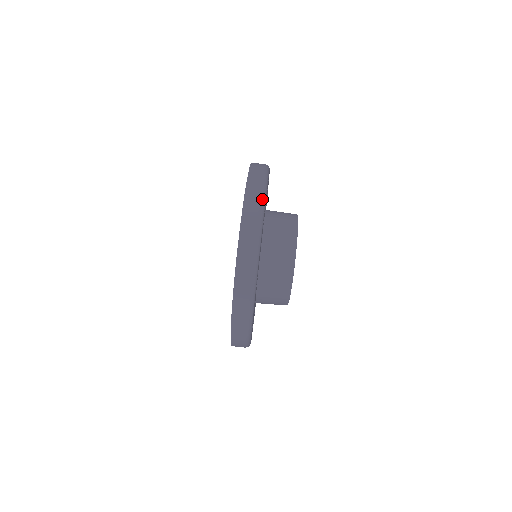
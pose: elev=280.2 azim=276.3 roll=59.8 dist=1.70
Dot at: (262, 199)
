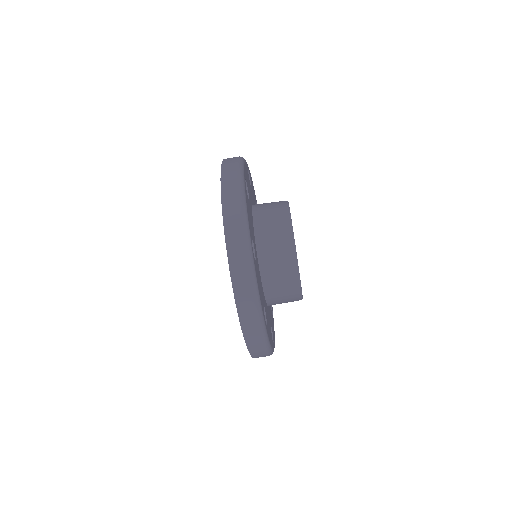
Dot at: (245, 234)
